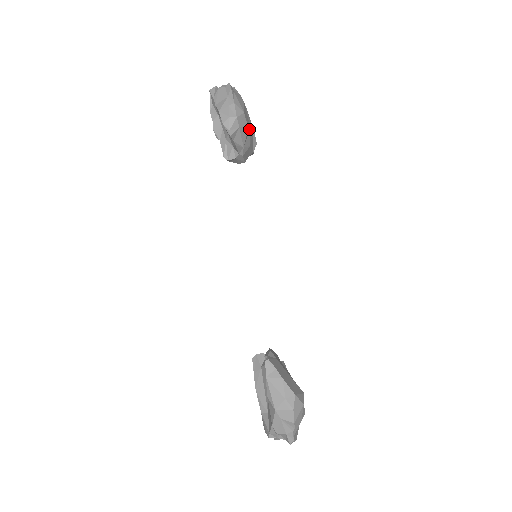
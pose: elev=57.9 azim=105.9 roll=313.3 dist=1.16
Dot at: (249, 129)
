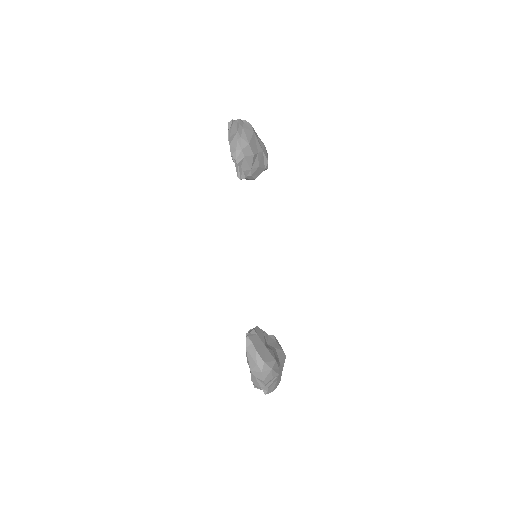
Dot at: (256, 154)
